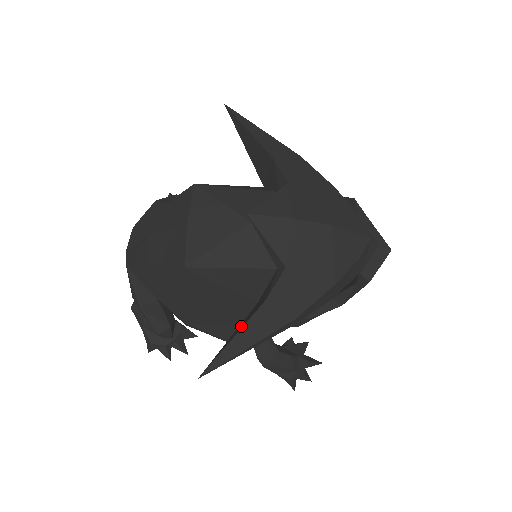
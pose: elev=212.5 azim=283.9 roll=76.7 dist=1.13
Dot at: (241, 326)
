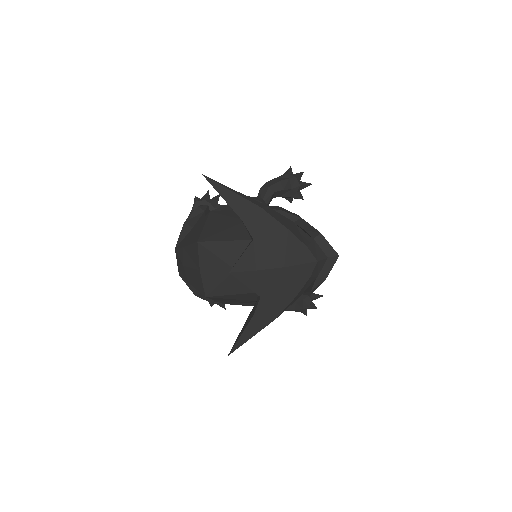
Dot at: (245, 326)
